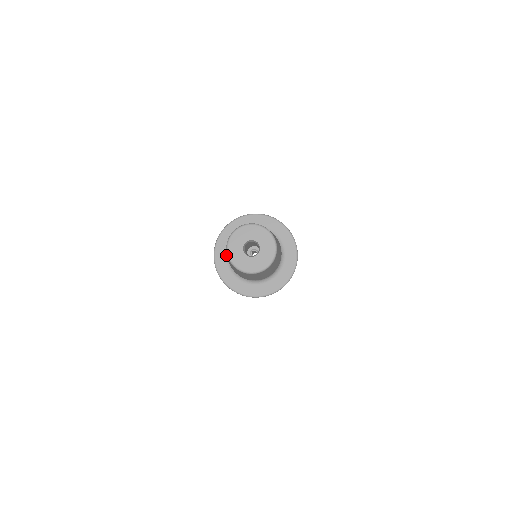
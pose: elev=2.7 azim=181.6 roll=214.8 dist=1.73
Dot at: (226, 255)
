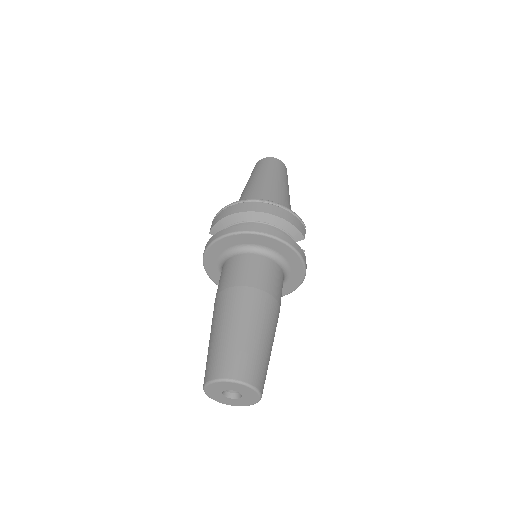
Dot at: (222, 253)
